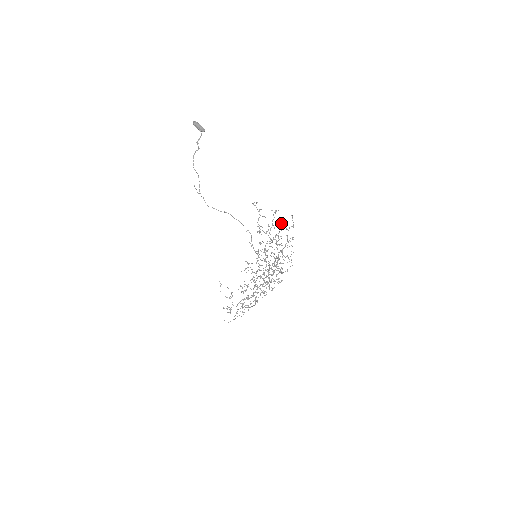
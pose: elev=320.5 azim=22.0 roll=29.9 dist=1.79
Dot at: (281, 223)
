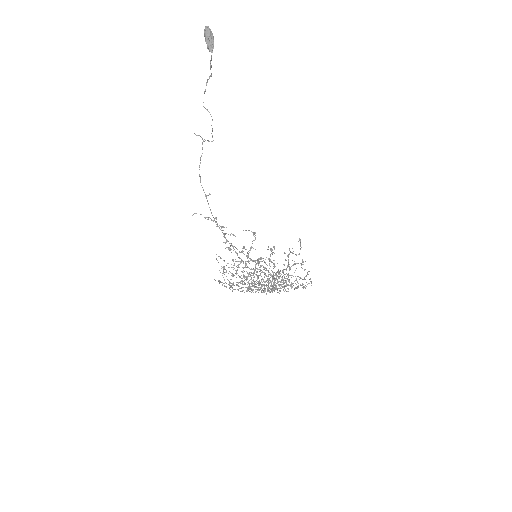
Dot at: occluded
